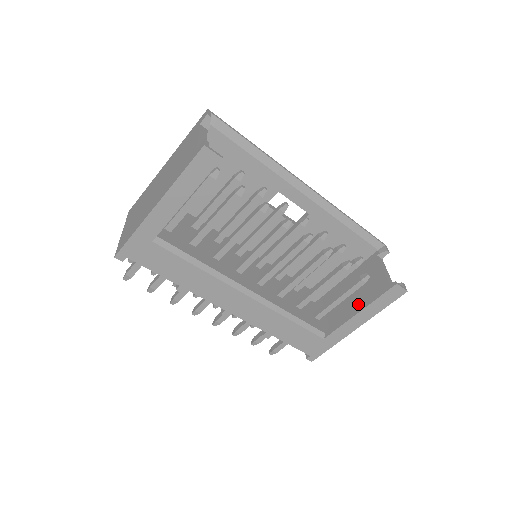
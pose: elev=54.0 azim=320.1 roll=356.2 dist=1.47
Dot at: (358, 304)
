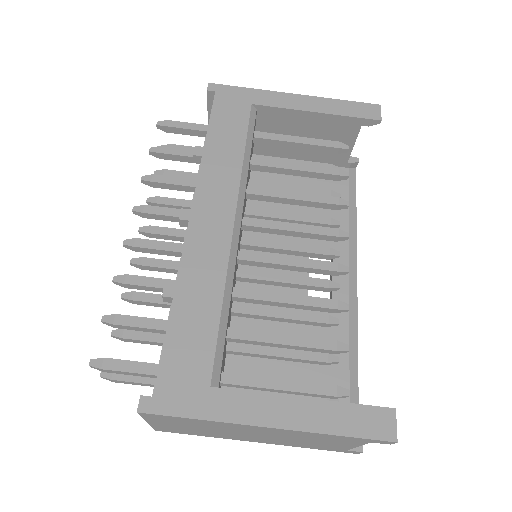
Dot at: occluded
